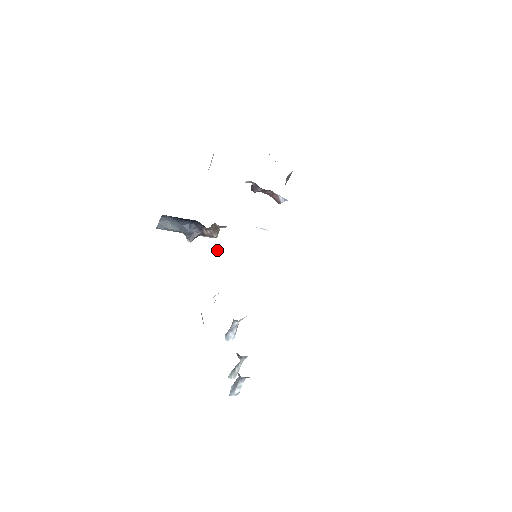
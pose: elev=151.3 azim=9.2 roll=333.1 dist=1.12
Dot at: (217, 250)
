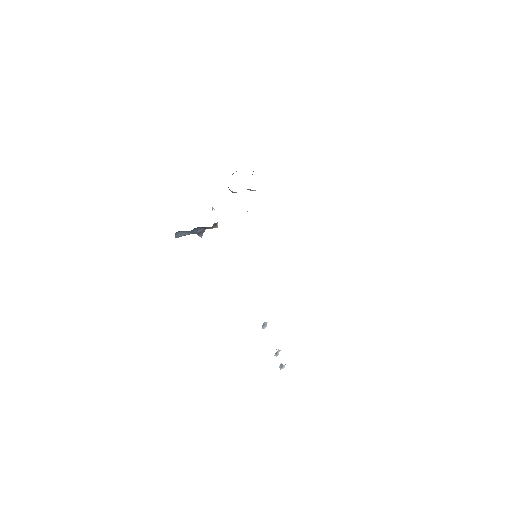
Dot at: occluded
